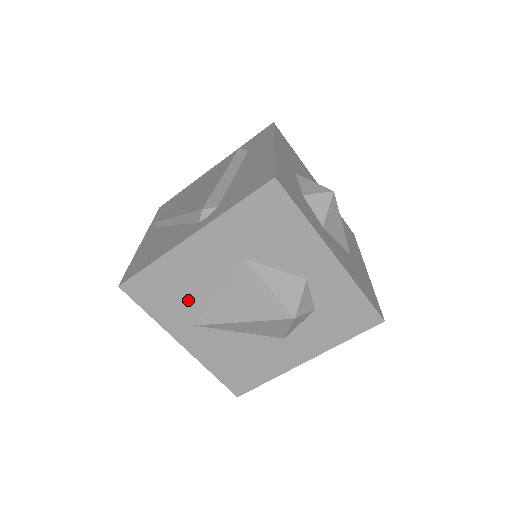
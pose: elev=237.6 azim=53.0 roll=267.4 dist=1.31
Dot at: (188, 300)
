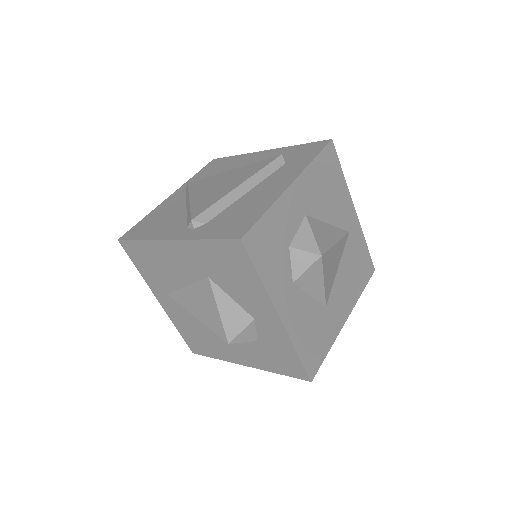
Dot at: (165, 277)
